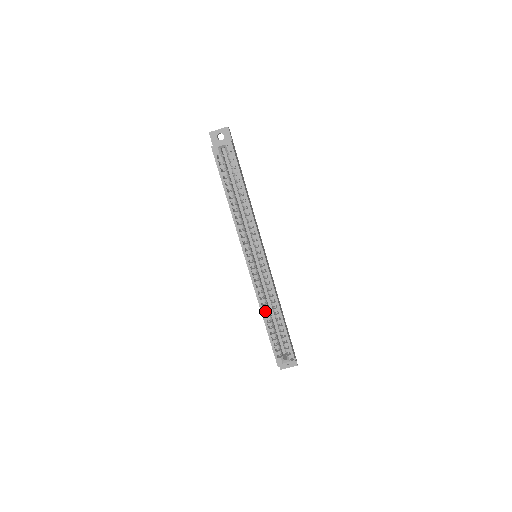
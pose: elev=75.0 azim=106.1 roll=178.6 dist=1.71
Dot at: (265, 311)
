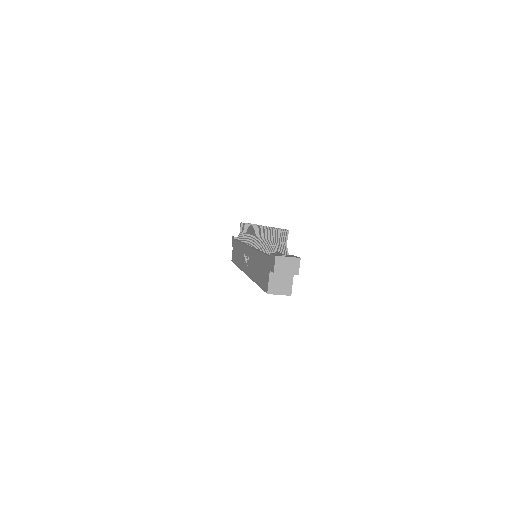
Dot at: occluded
